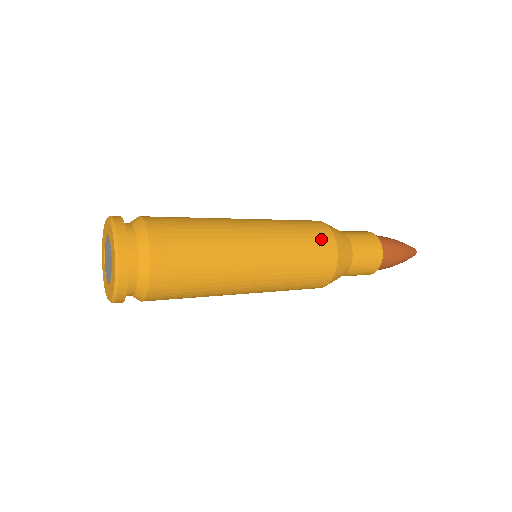
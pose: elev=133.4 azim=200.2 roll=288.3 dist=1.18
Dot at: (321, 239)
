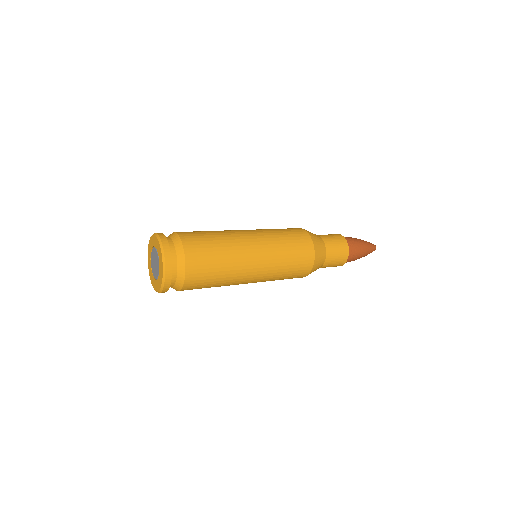
Dot at: (301, 240)
